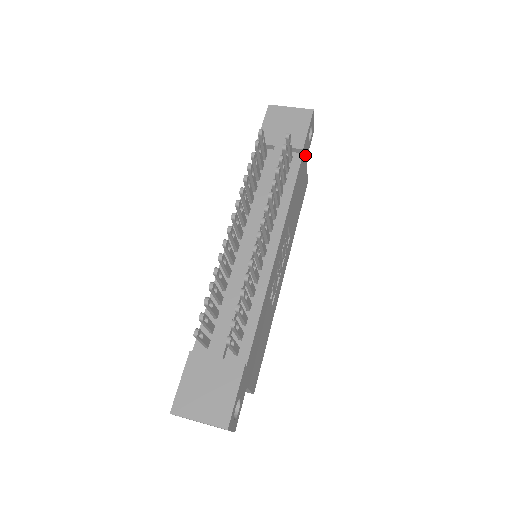
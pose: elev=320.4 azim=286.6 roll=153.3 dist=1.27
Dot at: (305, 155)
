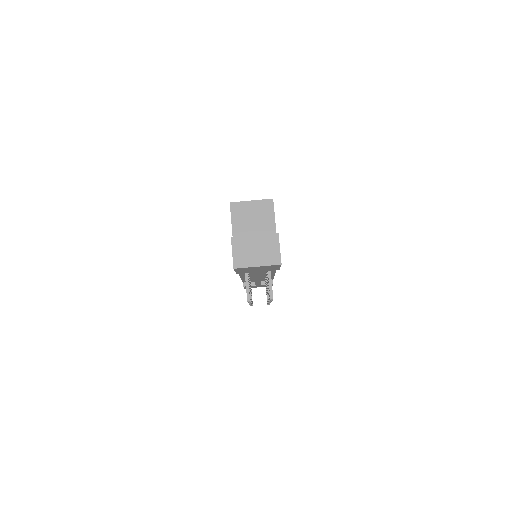
Dot at: occluded
